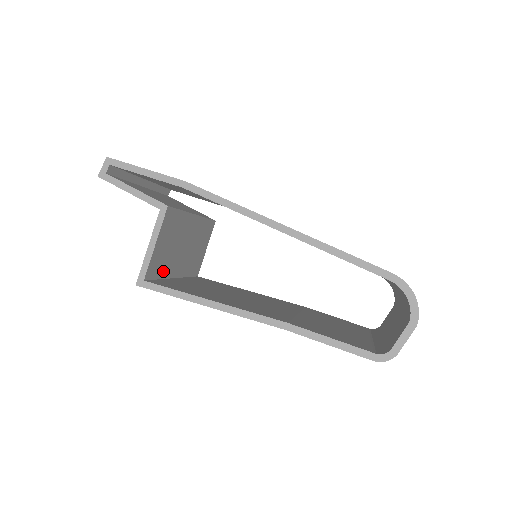
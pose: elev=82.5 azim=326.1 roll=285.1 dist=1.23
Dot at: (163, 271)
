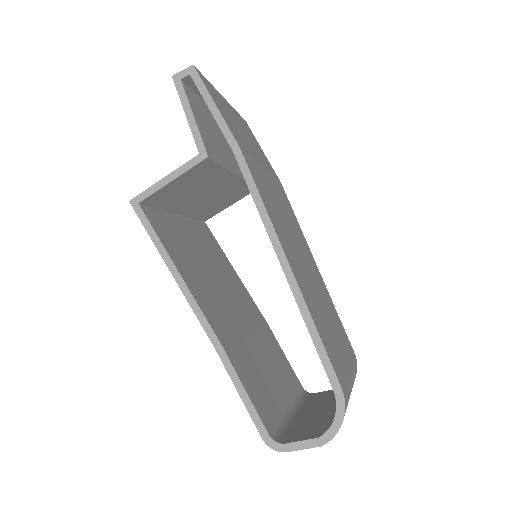
Dot at: (167, 204)
